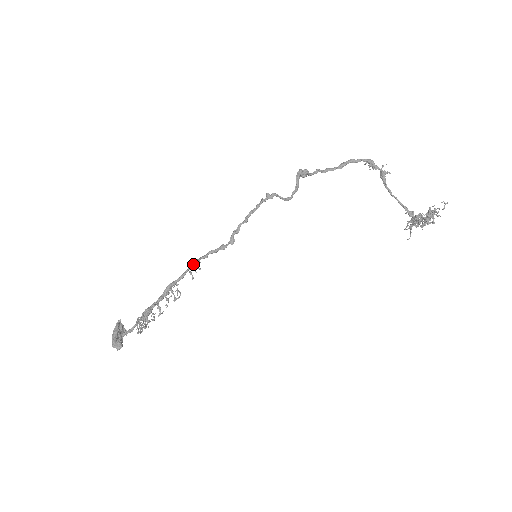
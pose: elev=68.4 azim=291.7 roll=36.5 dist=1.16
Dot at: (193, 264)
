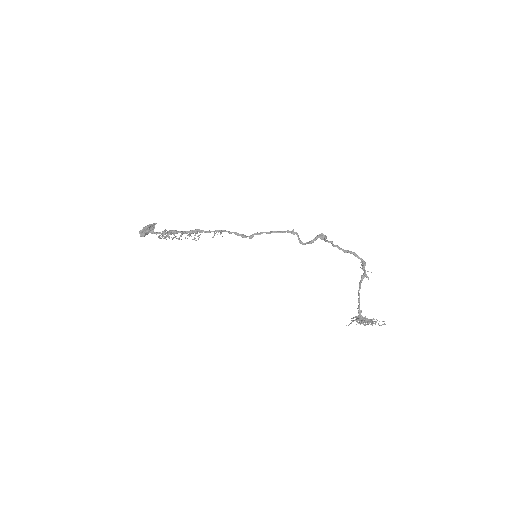
Dot at: (220, 230)
